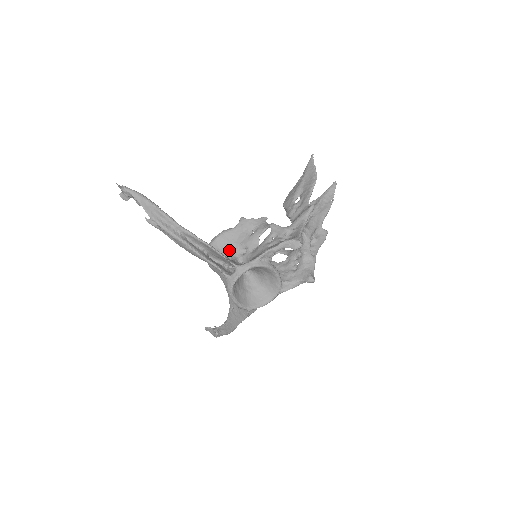
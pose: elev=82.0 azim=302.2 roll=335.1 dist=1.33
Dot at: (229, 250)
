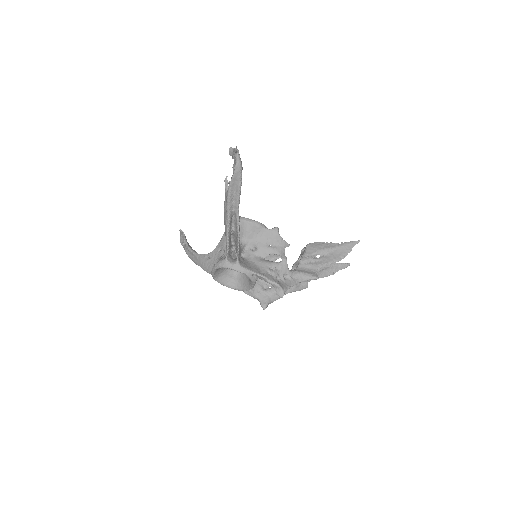
Dot at: (247, 237)
